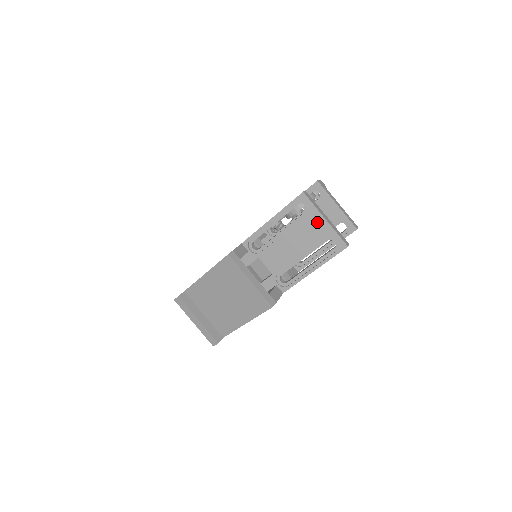
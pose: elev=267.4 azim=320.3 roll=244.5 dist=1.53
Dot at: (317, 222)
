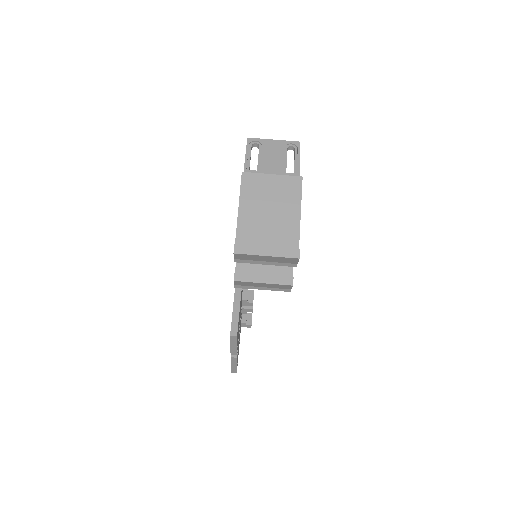
Dot at: (271, 144)
